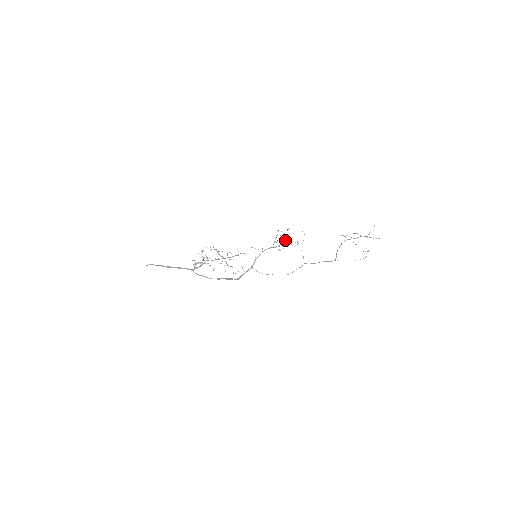
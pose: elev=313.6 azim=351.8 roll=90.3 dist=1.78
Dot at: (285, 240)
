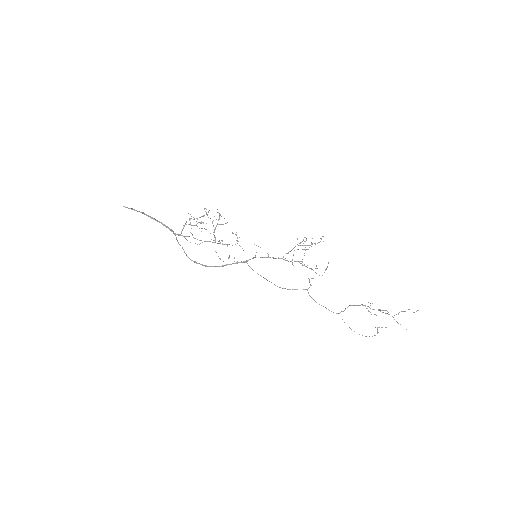
Dot at: occluded
